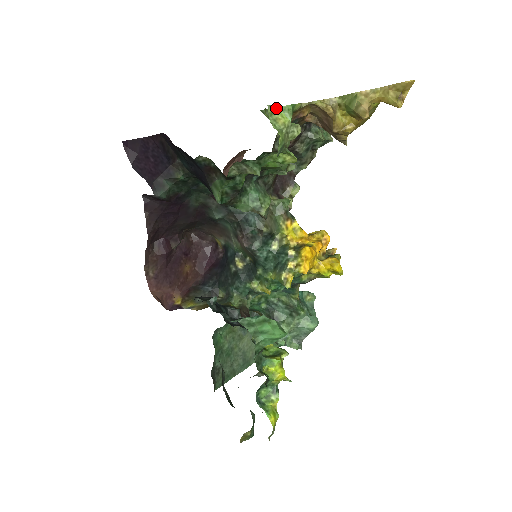
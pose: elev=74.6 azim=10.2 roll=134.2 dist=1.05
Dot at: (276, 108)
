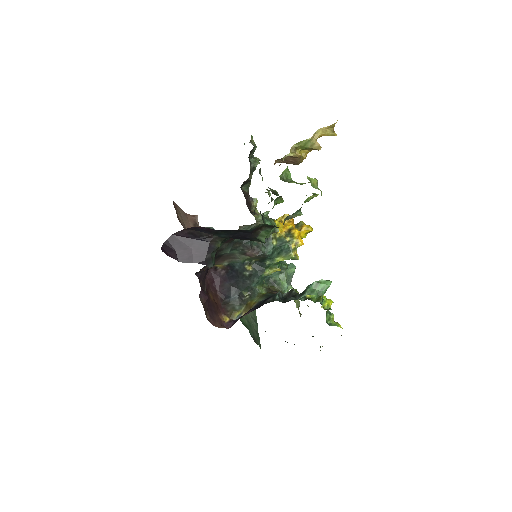
Dot at: (309, 178)
